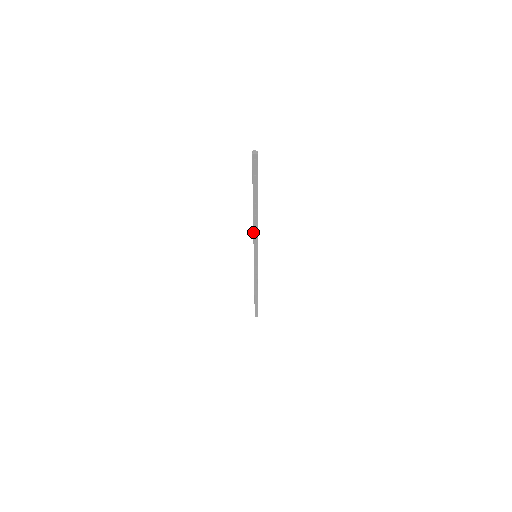
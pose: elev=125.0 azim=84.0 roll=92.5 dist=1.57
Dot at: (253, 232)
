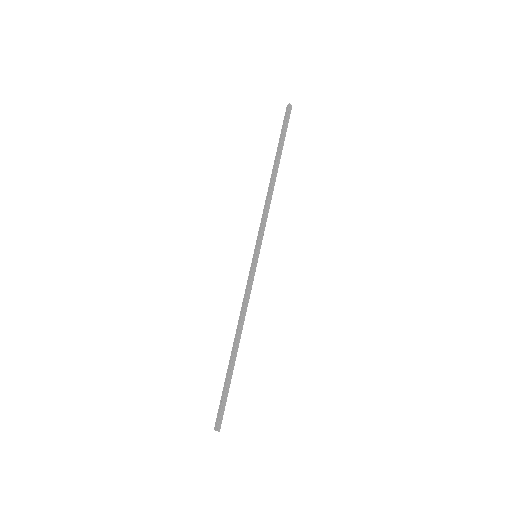
Dot at: (264, 208)
